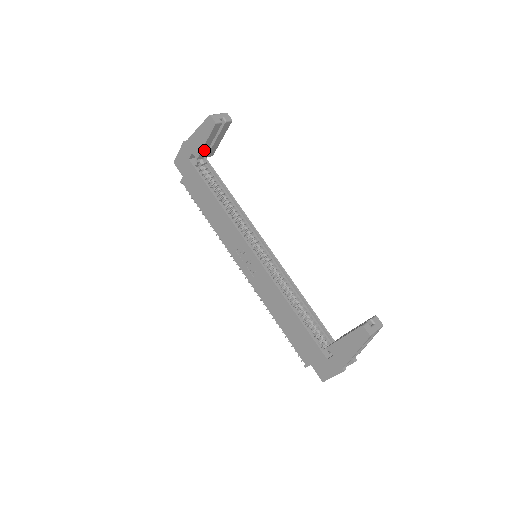
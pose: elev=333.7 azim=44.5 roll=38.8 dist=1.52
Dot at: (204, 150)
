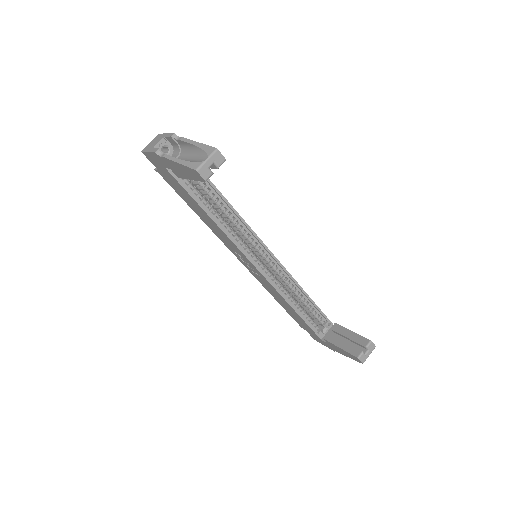
Dot at: occluded
